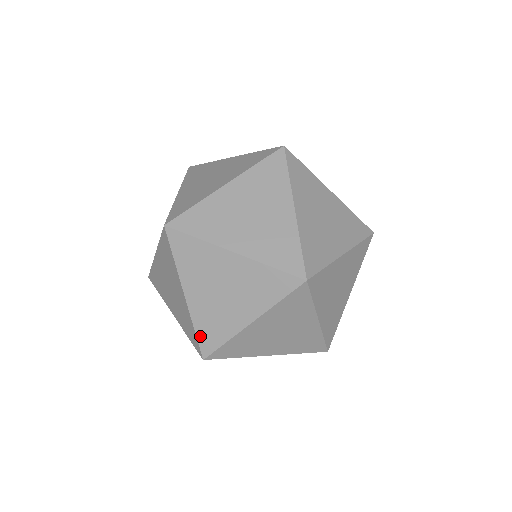
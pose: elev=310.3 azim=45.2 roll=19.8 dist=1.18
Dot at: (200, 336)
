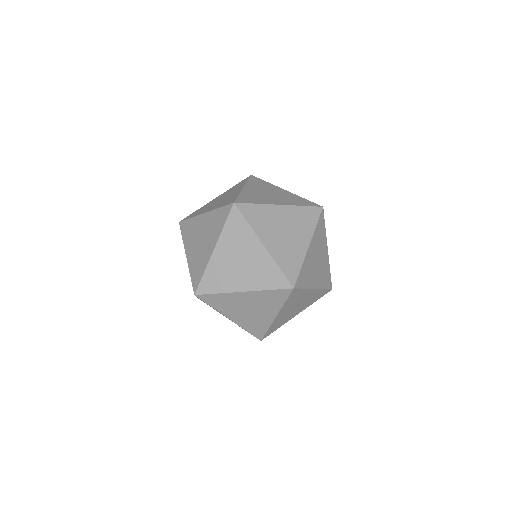
Dot at: occluded
